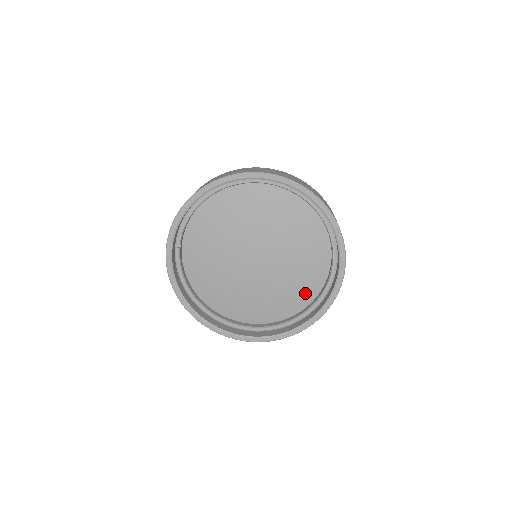
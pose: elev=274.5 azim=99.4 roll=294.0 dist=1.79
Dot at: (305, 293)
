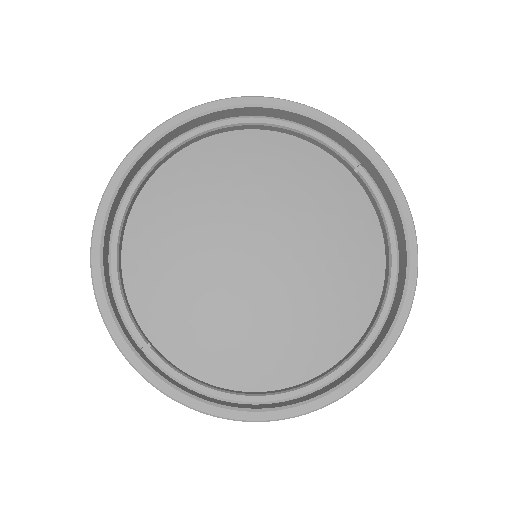
Dot at: (362, 232)
